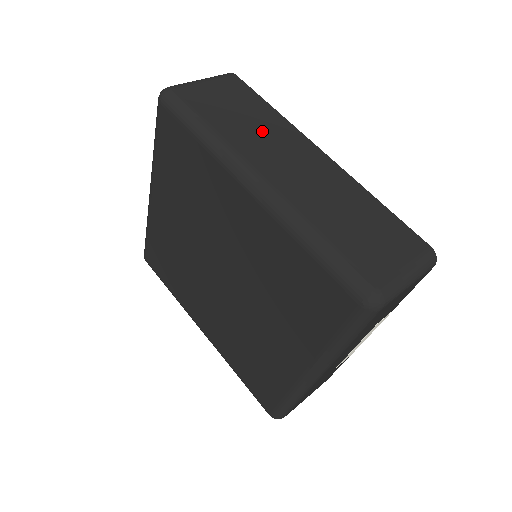
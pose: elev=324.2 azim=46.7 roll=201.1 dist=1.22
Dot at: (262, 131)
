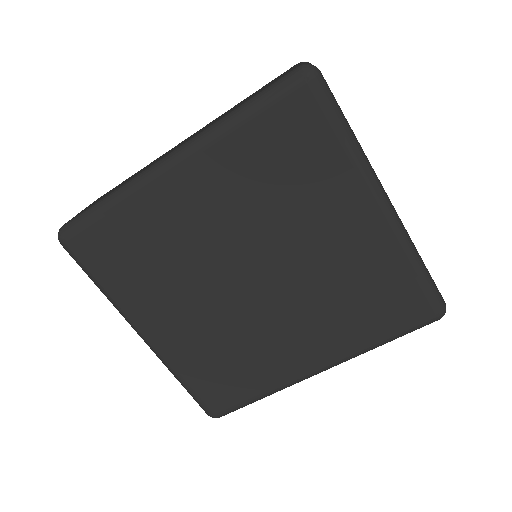
Dot at: occluded
